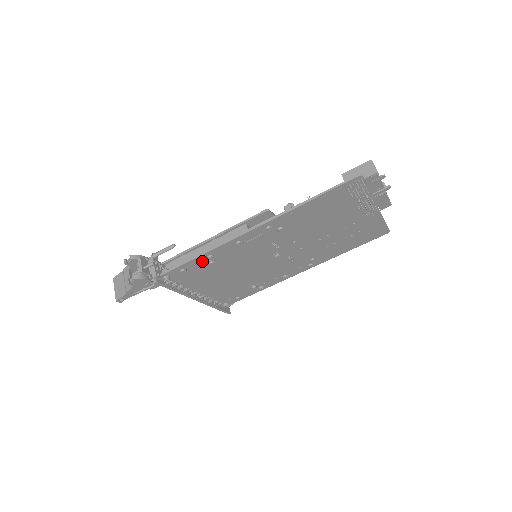
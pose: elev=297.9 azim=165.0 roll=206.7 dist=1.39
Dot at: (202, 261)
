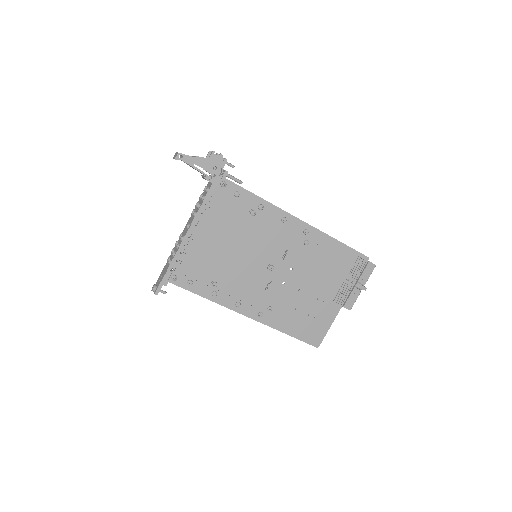
Dot at: (252, 204)
